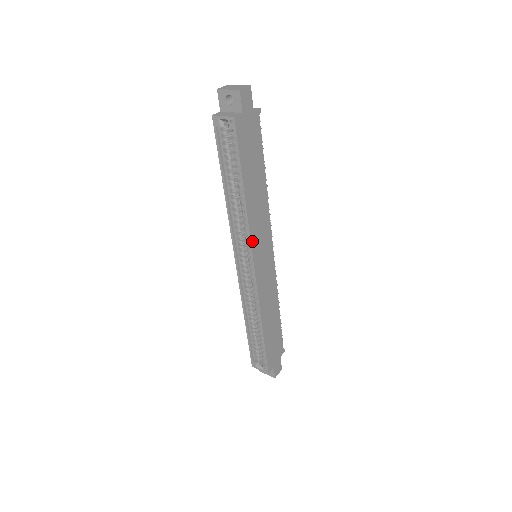
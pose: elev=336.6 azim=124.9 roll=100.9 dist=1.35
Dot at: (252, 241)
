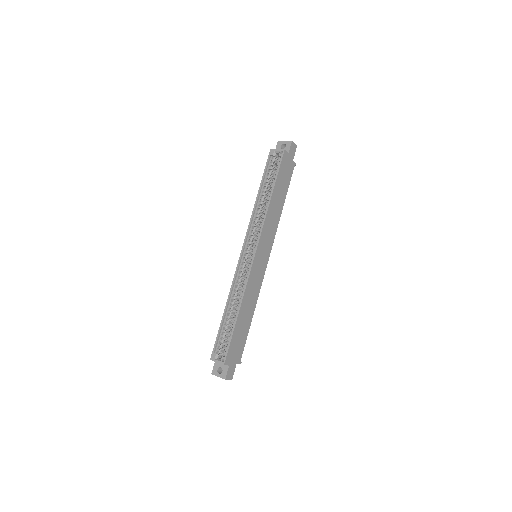
Dot at: (262, 232)
